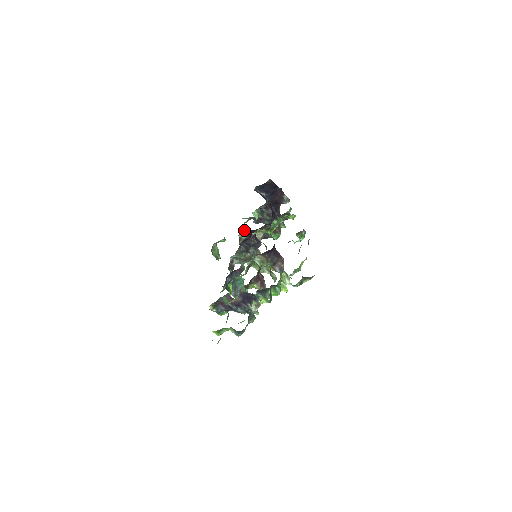
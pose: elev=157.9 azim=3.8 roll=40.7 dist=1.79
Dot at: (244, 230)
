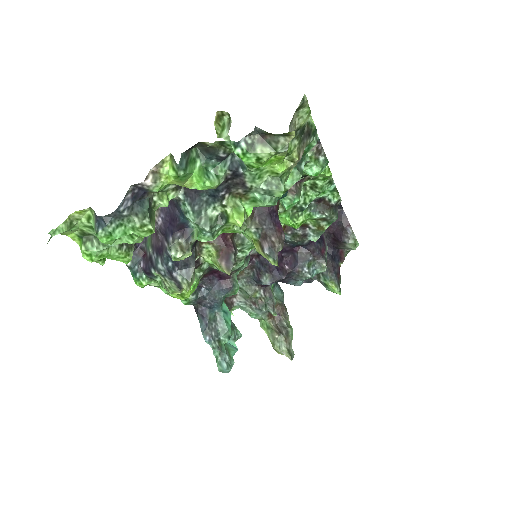
Dot at: occluded
